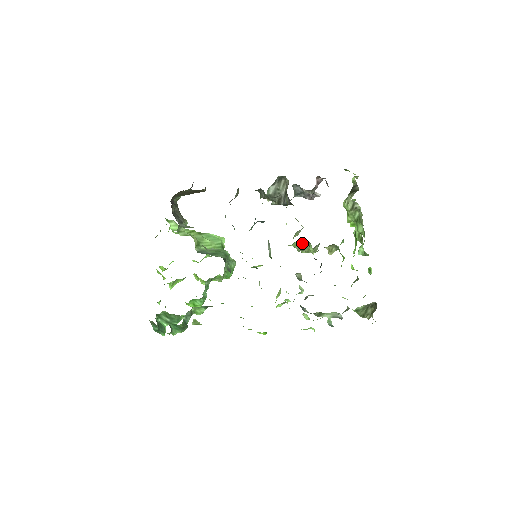
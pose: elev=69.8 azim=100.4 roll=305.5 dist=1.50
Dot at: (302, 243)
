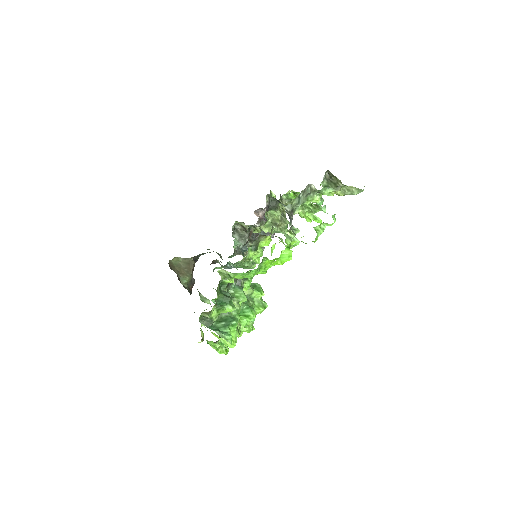
Dot at: (269, 221)
